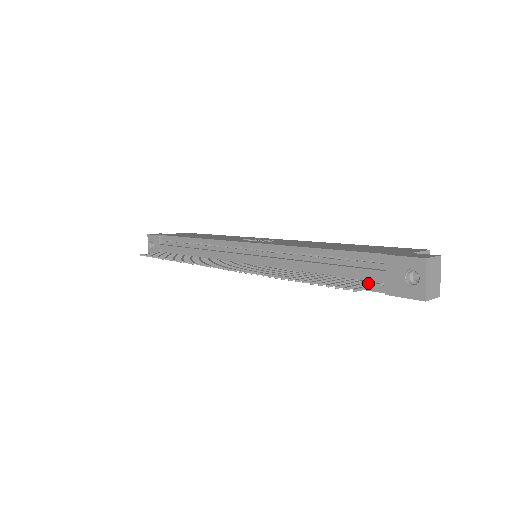
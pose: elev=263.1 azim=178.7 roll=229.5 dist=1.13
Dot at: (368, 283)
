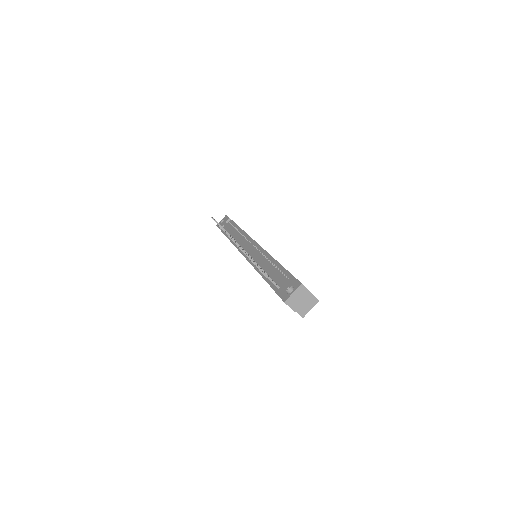
Dot at: (275, 283)
